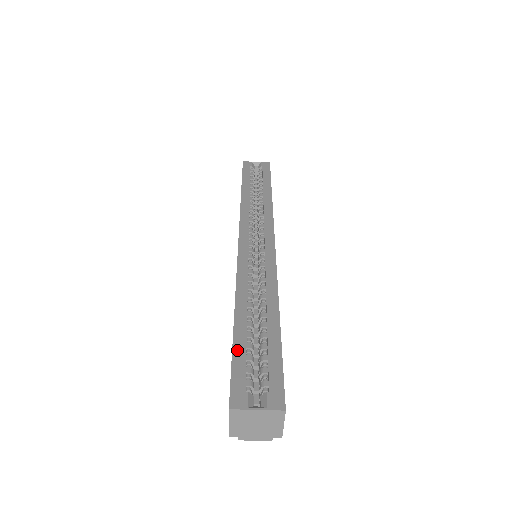
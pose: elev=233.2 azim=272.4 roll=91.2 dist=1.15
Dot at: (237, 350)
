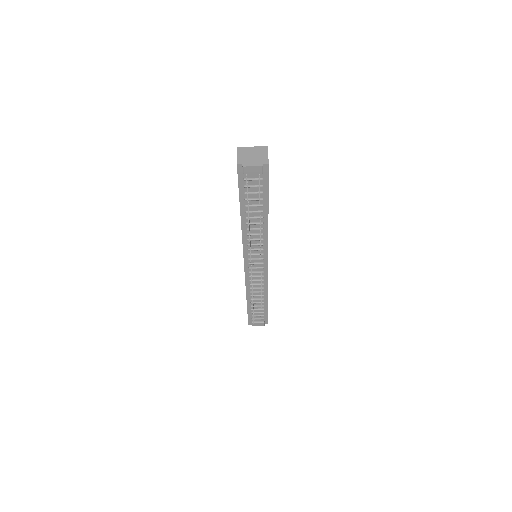
Dot at: occluded
